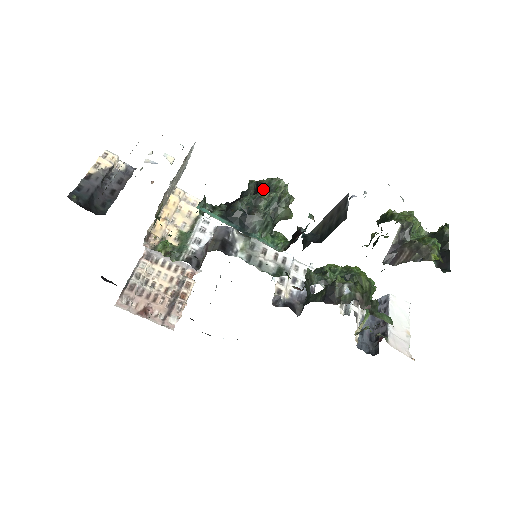
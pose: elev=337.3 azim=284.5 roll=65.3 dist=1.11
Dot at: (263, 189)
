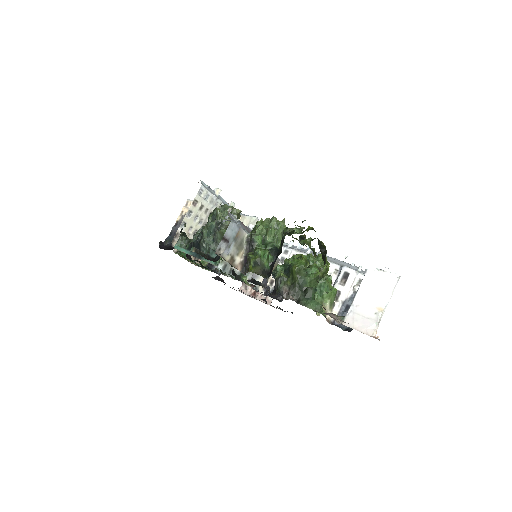
Dot at: (208, 220)
